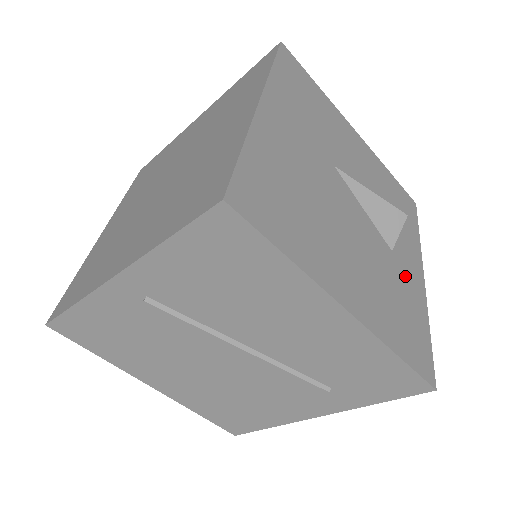
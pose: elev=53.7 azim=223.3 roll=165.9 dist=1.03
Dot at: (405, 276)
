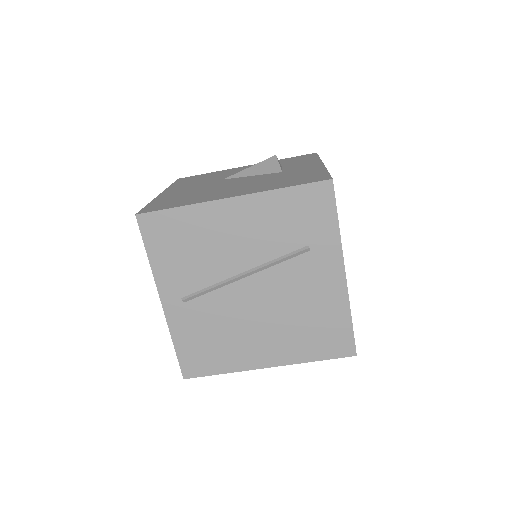
Dot at: (297, 171)
